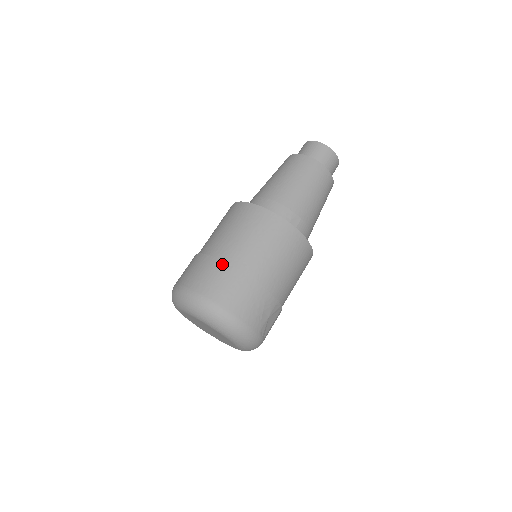
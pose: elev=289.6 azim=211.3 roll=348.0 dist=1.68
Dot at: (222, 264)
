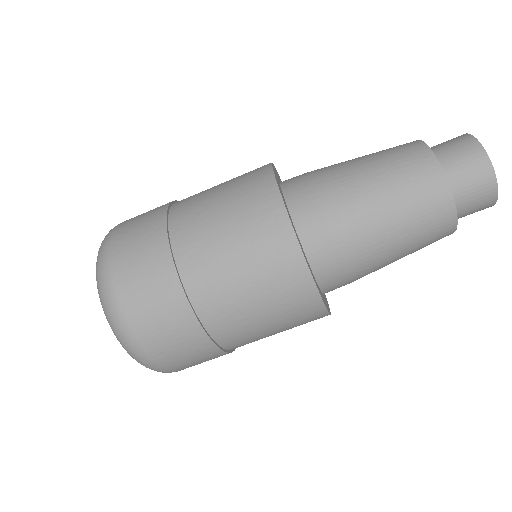
Dot at: (212, 348)
